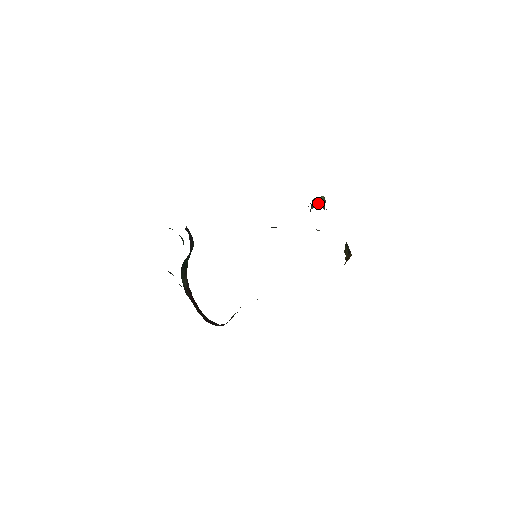
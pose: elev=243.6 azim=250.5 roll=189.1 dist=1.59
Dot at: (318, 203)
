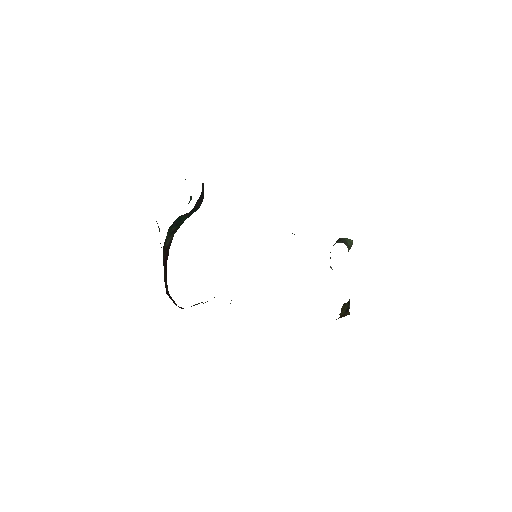
Dot at: (346, 242)
